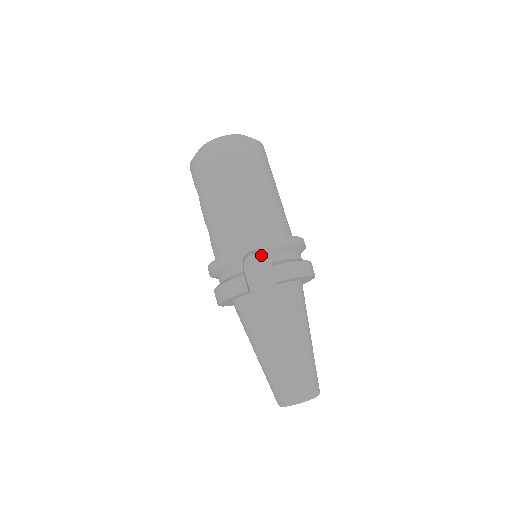
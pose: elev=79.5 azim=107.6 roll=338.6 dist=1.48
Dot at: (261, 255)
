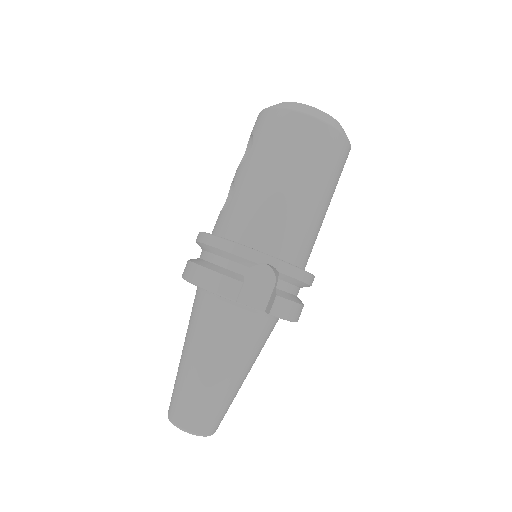
Dot at: (272, 271)
